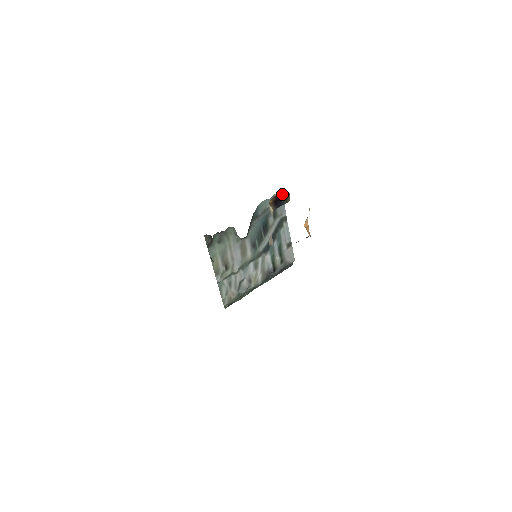
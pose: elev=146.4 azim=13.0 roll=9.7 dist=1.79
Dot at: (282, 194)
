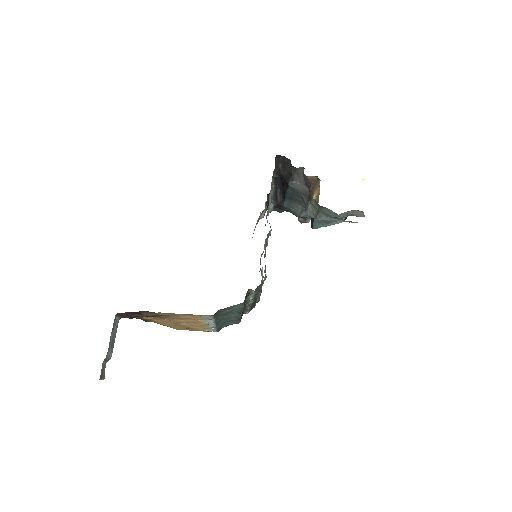
Dot at: occluded
